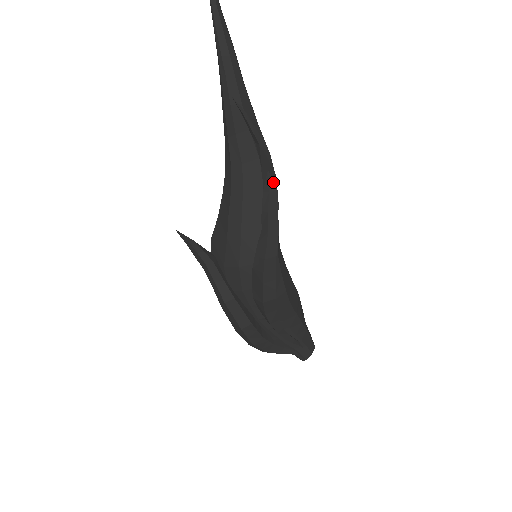
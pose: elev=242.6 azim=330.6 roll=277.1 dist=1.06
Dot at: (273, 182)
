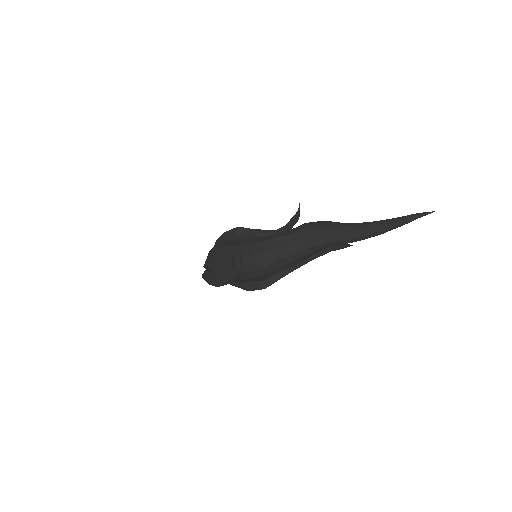
Dot at: (313, 259)
